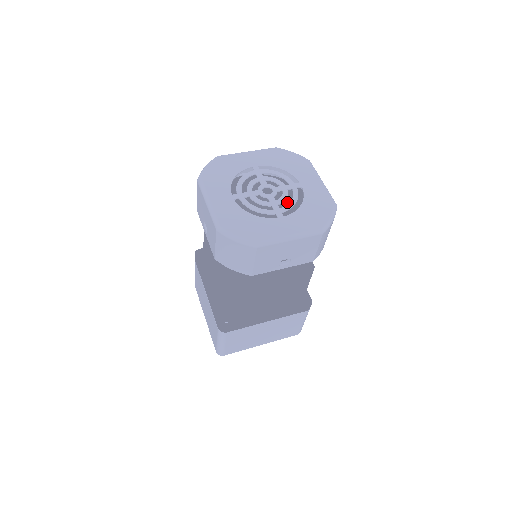
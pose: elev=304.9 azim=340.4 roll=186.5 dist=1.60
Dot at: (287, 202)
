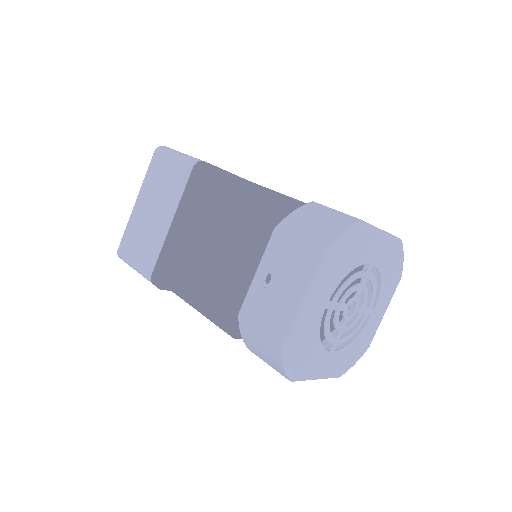
Dot at: occluded
